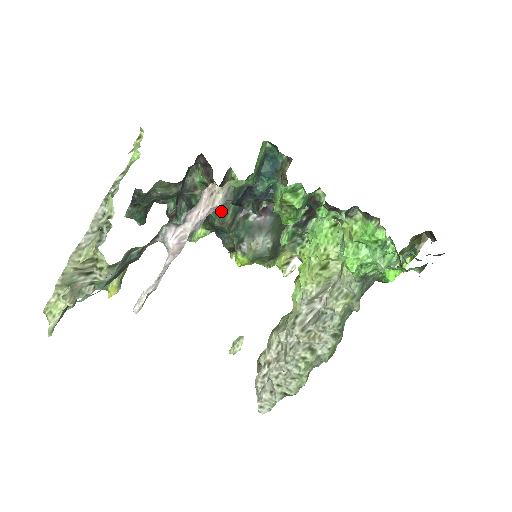
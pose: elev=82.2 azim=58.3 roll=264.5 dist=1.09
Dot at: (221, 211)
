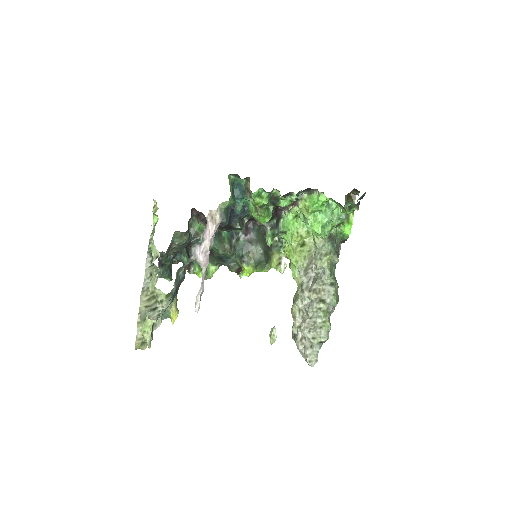
Dot at: (220, 242)
